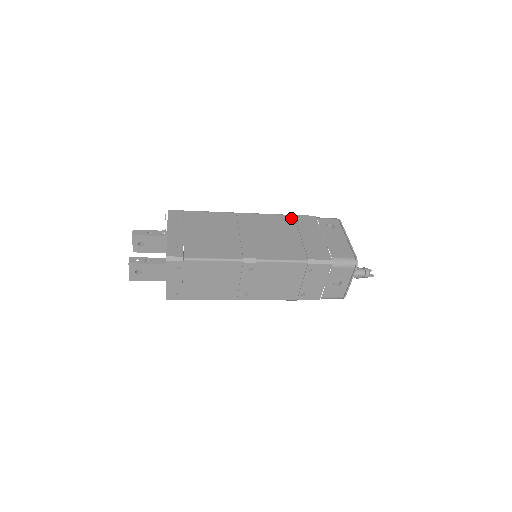
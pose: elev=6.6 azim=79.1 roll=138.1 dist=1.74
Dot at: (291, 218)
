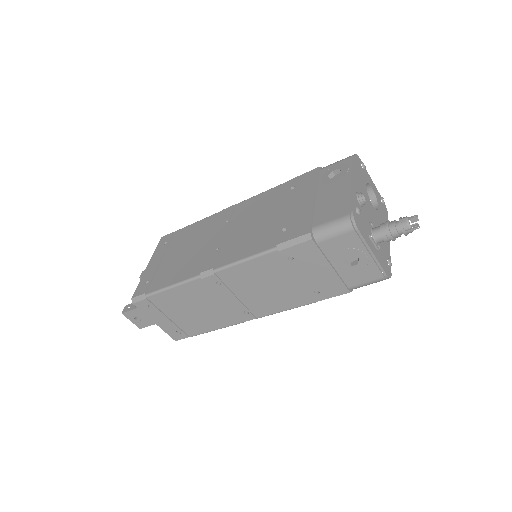
Dot at: (284, 187)
